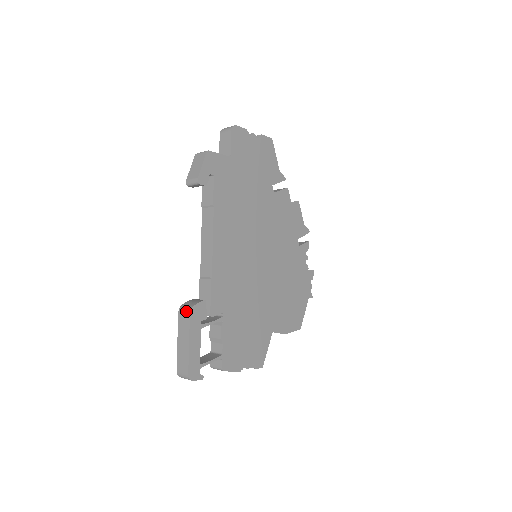
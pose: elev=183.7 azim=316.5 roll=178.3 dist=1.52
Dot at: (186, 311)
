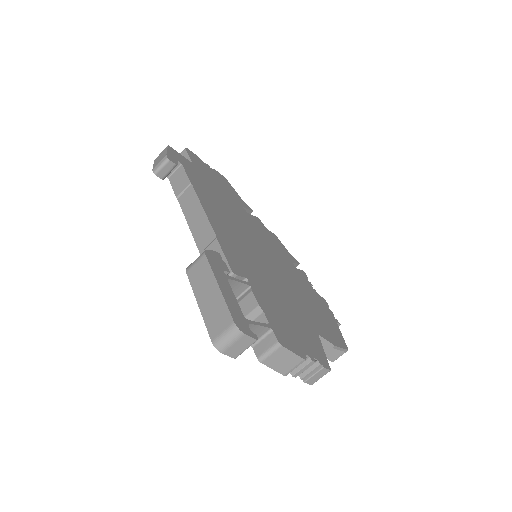
Dot at: (198, 258)
